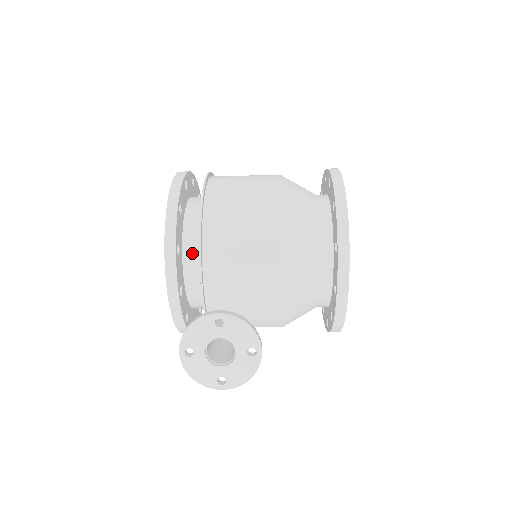
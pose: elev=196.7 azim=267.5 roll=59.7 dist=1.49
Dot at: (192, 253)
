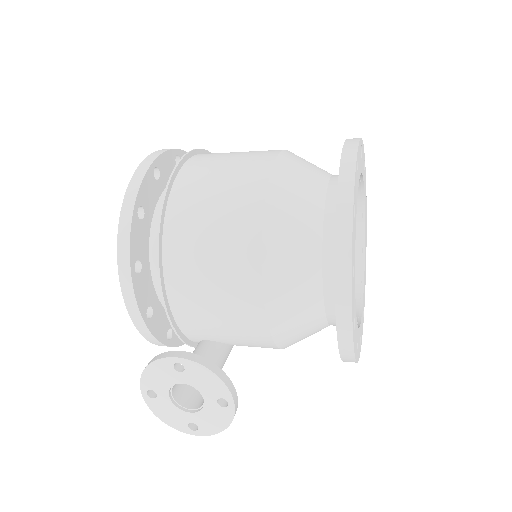
Dot at: occluded
